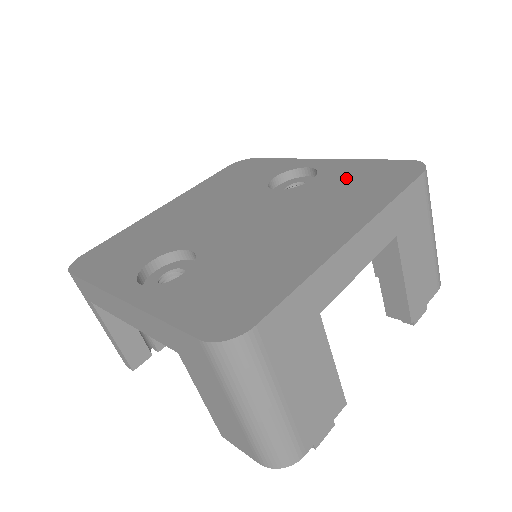
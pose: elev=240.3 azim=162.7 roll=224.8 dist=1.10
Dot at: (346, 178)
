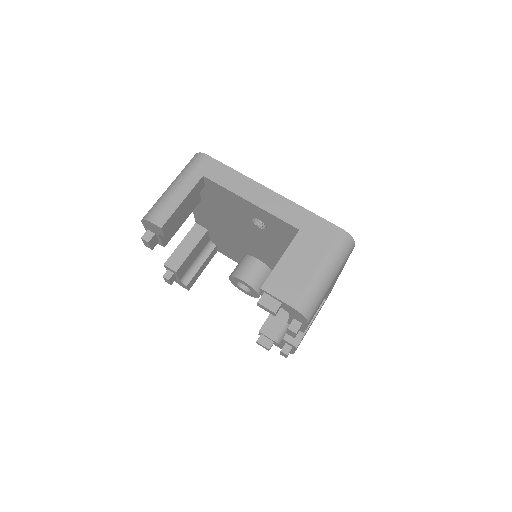
Dot at: occluded
